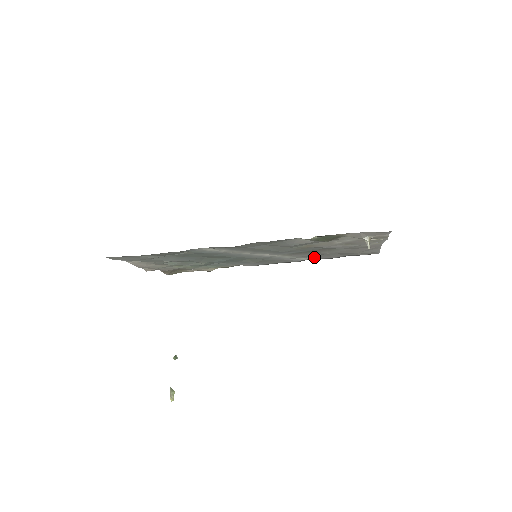
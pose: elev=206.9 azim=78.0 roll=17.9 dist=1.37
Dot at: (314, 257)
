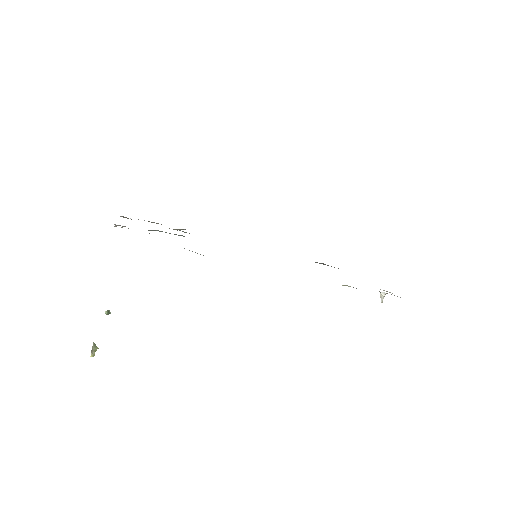
Dot at: occluded
